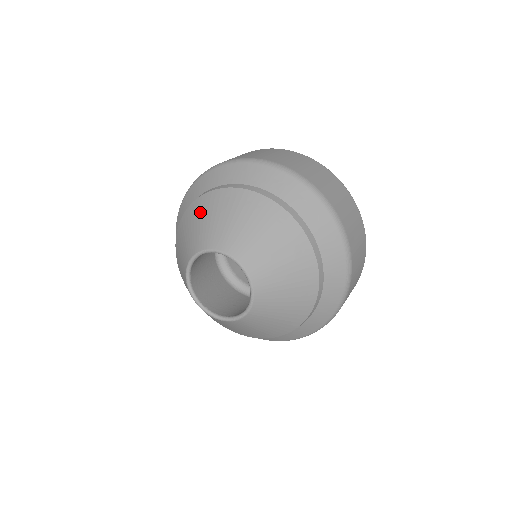
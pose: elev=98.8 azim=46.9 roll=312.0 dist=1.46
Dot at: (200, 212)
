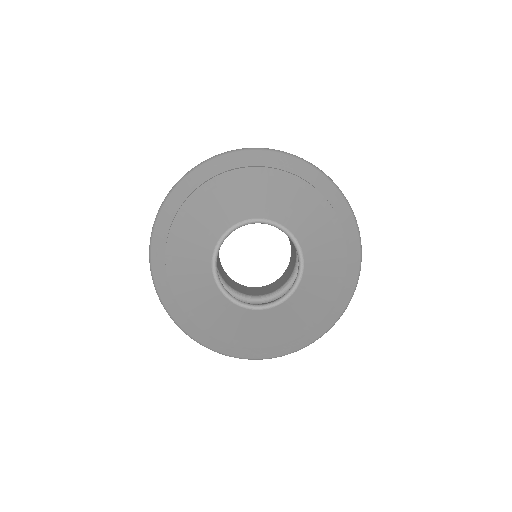
Dot at: (183, 233)
